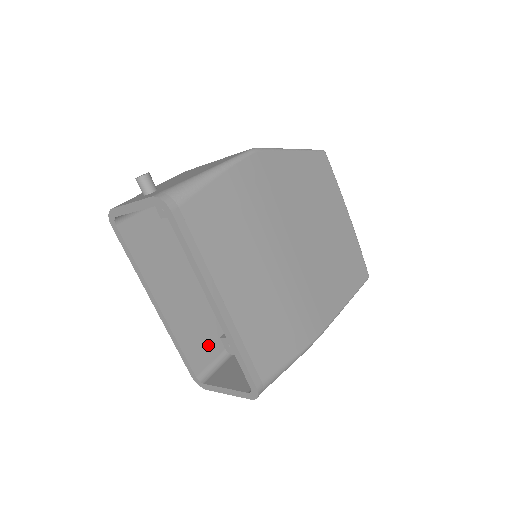
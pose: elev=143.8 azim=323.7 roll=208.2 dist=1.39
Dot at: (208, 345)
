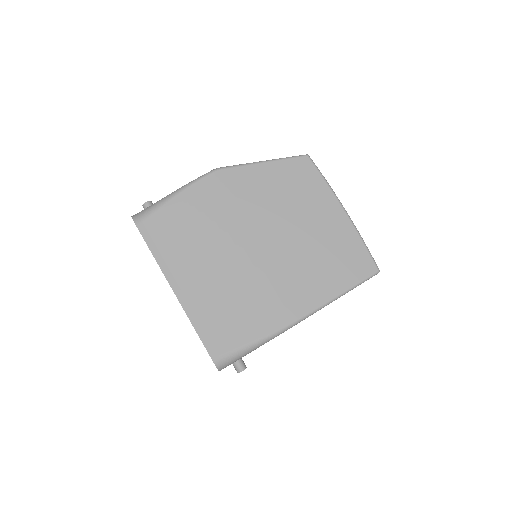
Dot at: occluded
